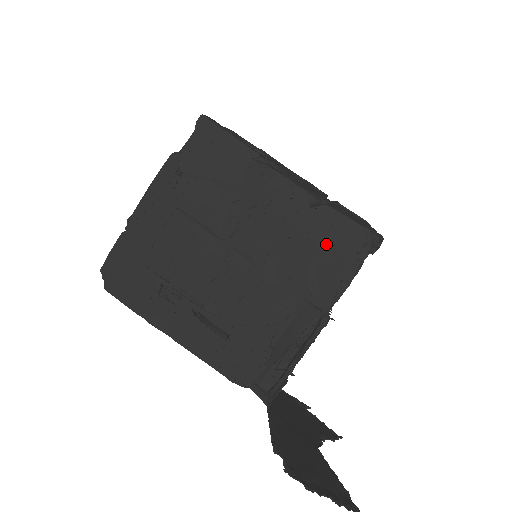
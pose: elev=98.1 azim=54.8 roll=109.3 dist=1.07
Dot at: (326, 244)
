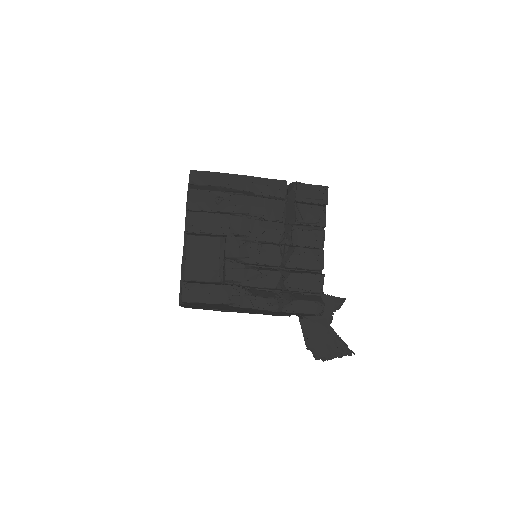
Dot at: occluded
